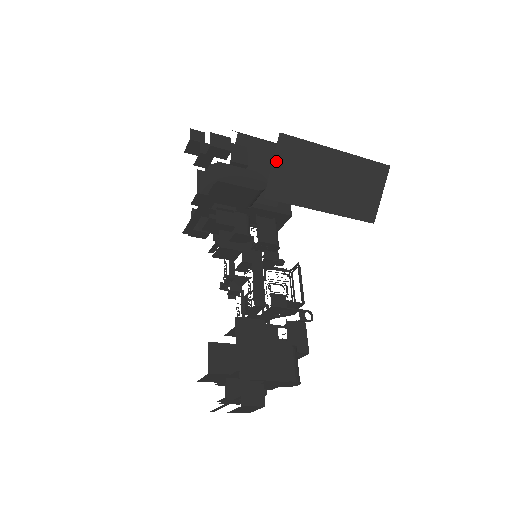
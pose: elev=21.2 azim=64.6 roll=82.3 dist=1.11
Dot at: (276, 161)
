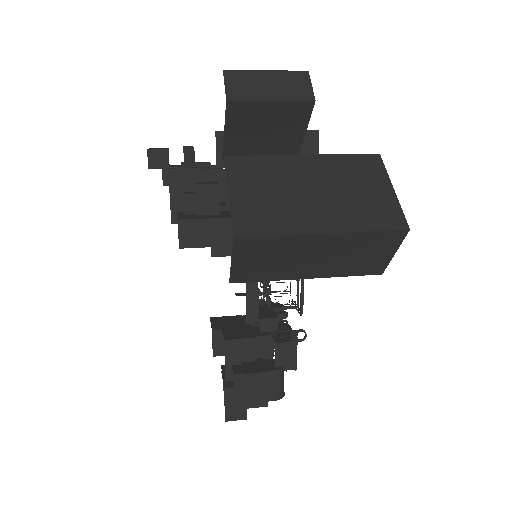
Dot at: (236, 258)
